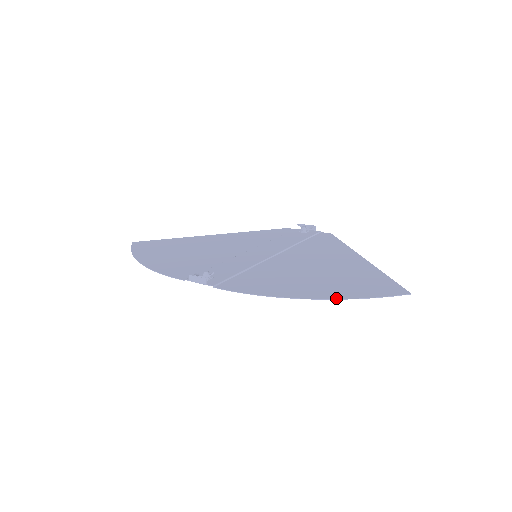
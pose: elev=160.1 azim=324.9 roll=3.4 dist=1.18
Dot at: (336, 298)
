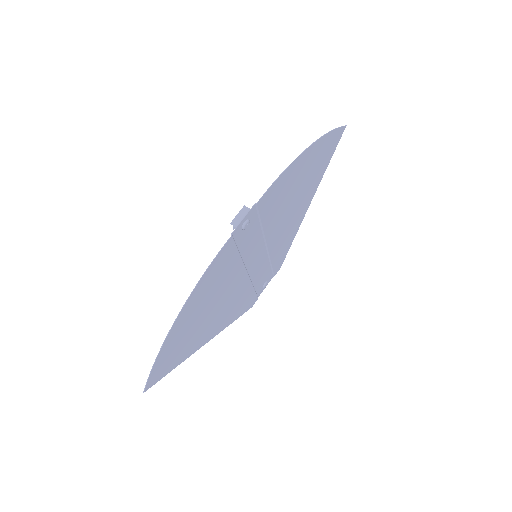
Dot at: (322, 137)
